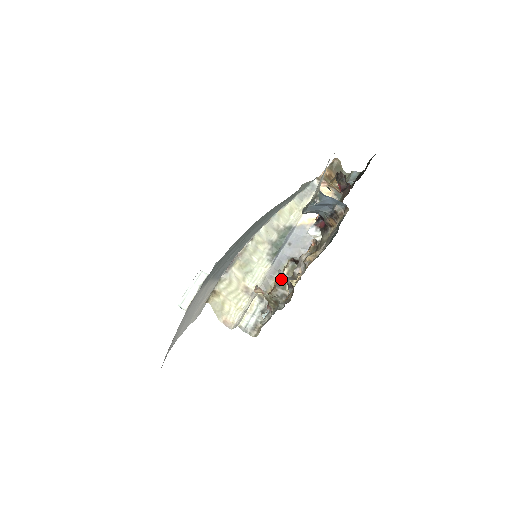
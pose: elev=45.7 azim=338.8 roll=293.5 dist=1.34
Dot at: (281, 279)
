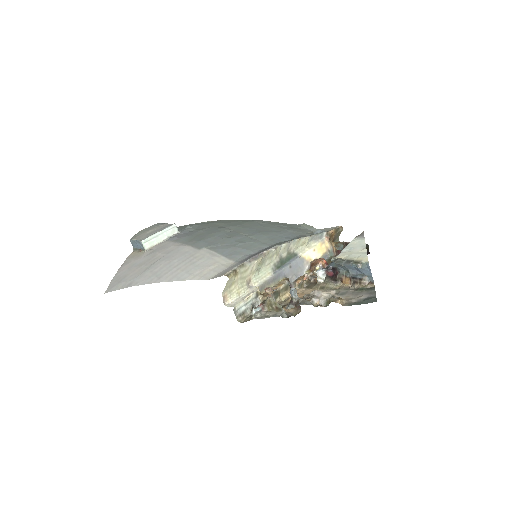
Dot at: (278, 290)
